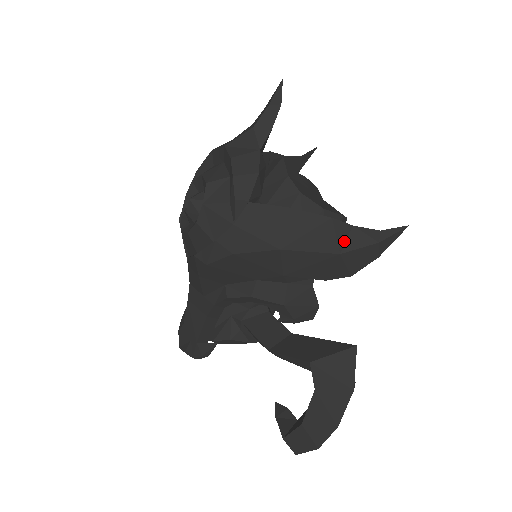
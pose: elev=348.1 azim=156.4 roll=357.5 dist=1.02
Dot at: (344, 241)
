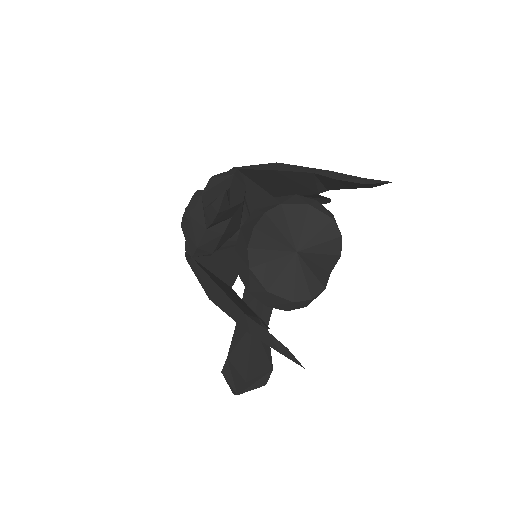
Dot at: (255, 331)
